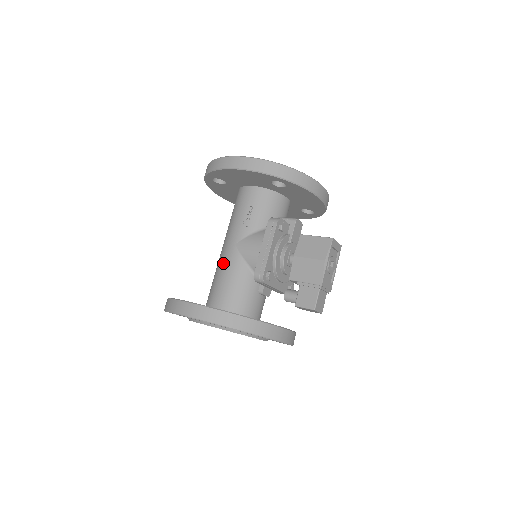
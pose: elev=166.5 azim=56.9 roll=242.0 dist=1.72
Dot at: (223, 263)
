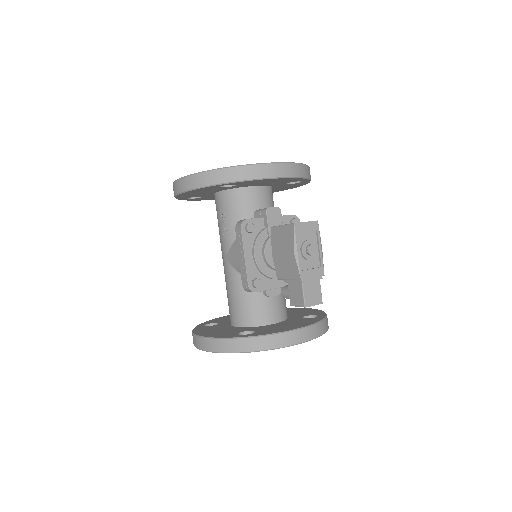
Dot at: (225, 278)
